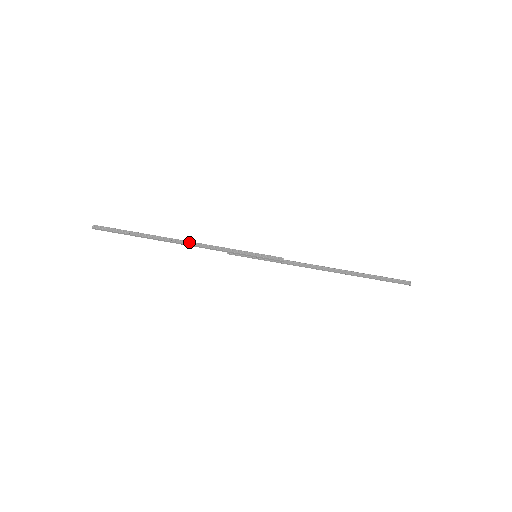
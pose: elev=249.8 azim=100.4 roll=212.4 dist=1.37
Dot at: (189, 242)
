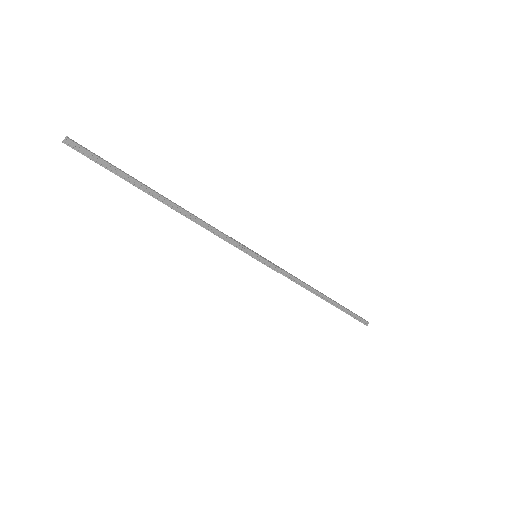
Dot at: (191, 216)
